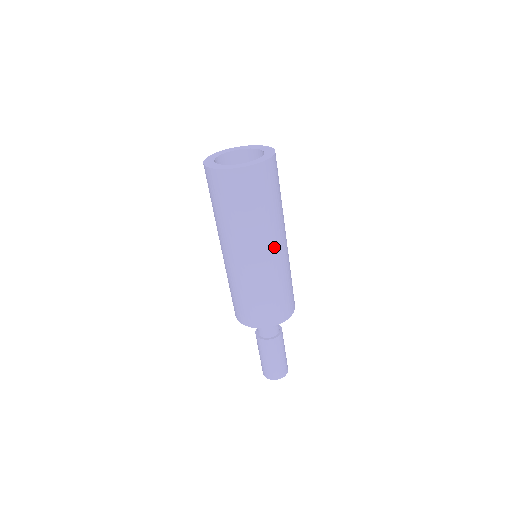
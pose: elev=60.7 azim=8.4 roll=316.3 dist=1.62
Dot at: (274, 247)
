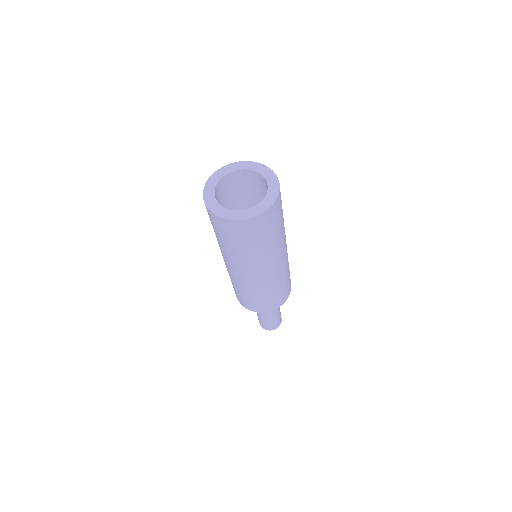
Dot at: occluded
